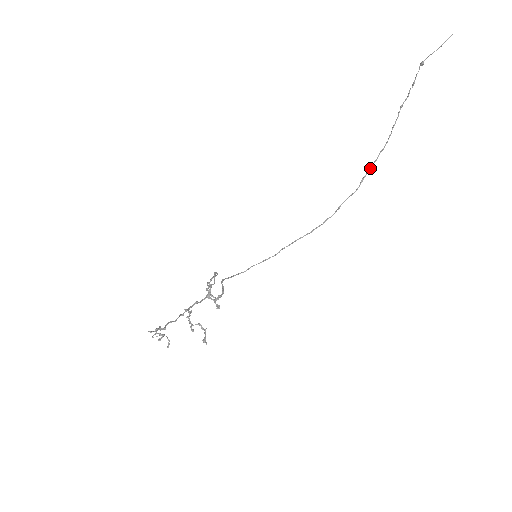
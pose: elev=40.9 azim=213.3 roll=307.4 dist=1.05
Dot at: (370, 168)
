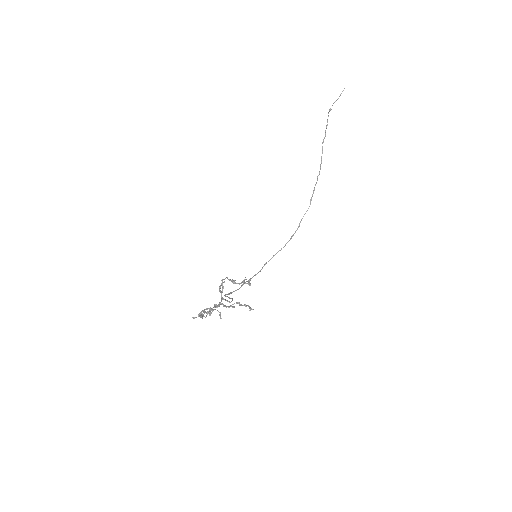
Dot at: (314, 189)
